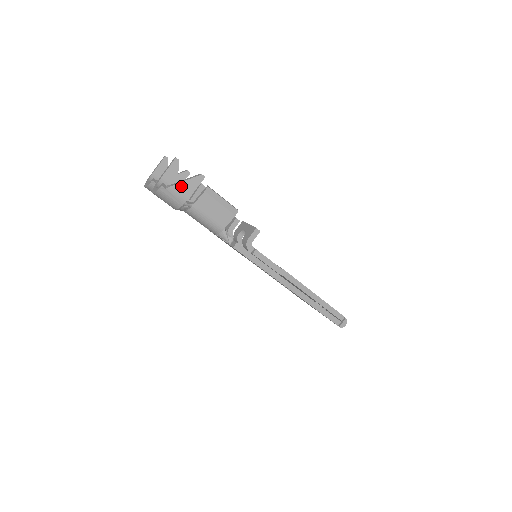
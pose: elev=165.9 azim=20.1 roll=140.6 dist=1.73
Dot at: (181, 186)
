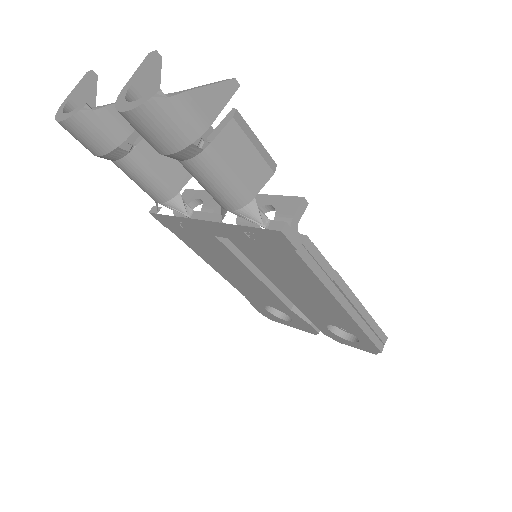
Dot at: (198, 97)
